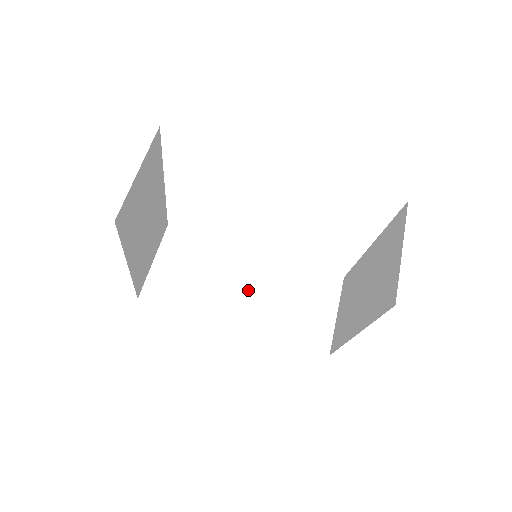
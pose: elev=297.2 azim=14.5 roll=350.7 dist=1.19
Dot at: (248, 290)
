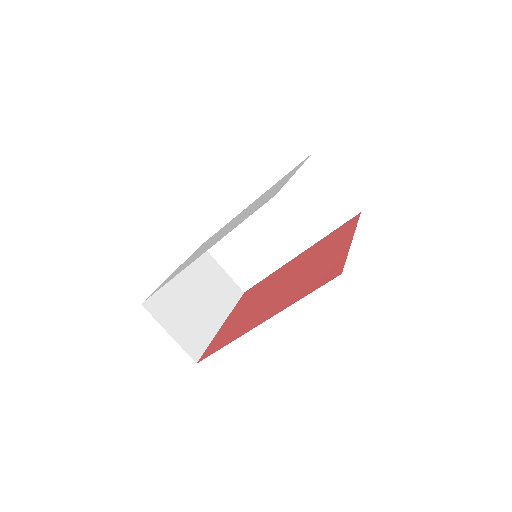
Dot at: (278, 229)
